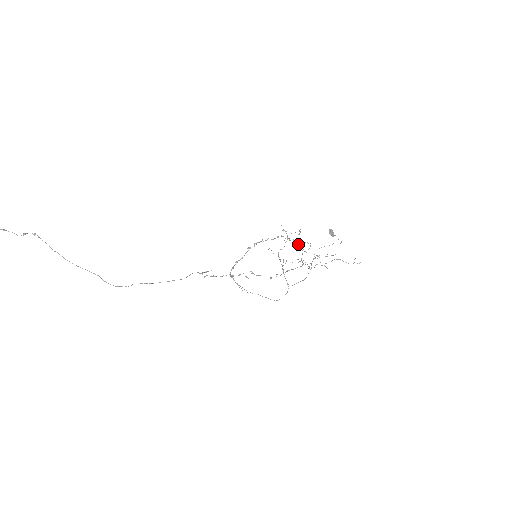
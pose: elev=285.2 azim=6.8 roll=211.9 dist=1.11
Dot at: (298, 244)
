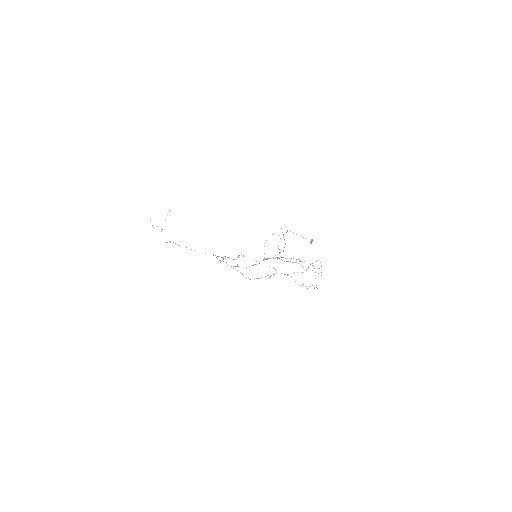
Dot at: occluded
